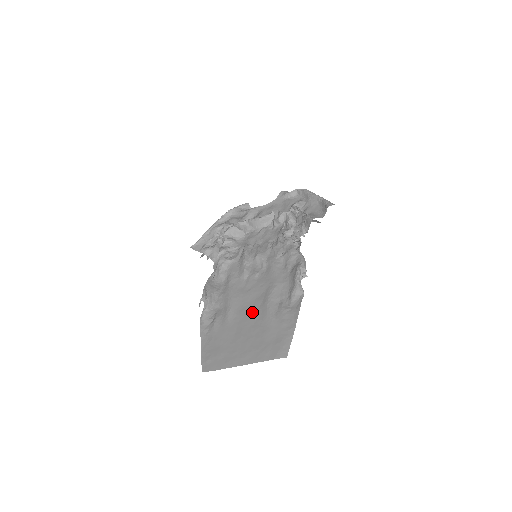
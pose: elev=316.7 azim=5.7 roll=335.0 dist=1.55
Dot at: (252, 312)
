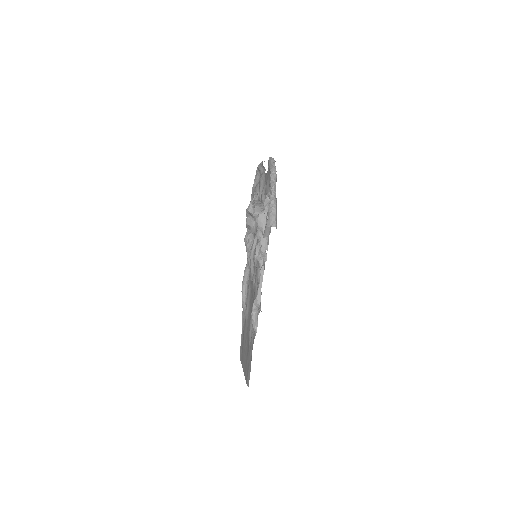
Dot at: (249, 325)
